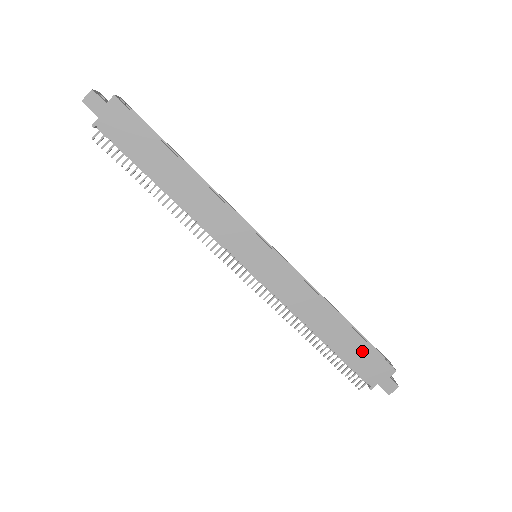
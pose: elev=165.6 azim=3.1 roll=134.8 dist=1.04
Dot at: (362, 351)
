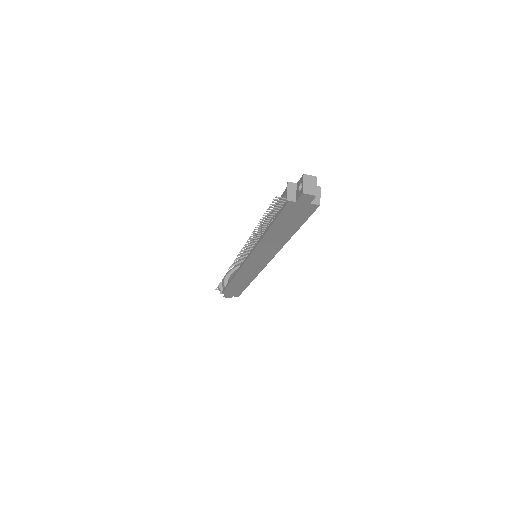
Dot at: (238, 290)
